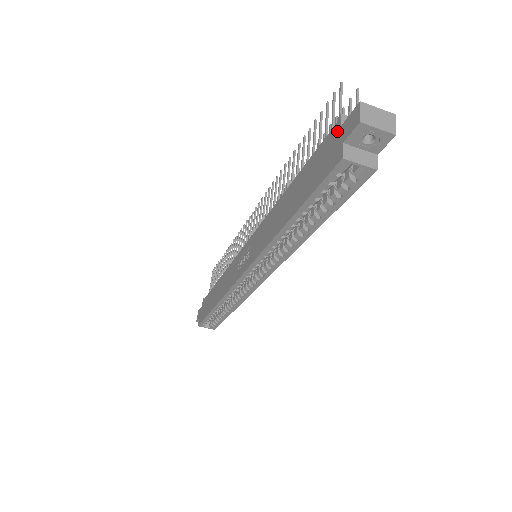
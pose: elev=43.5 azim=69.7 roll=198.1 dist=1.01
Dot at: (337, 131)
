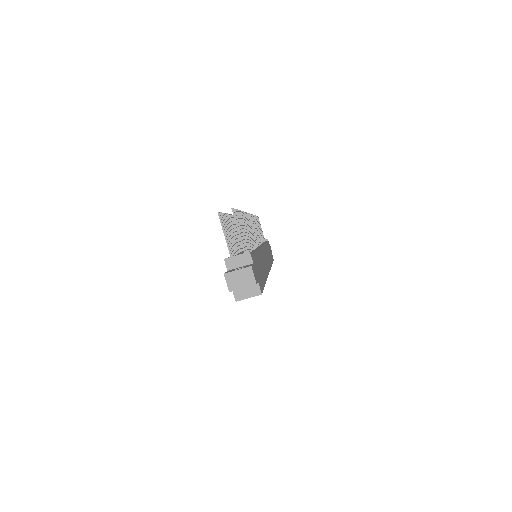
Dot at: occluded
